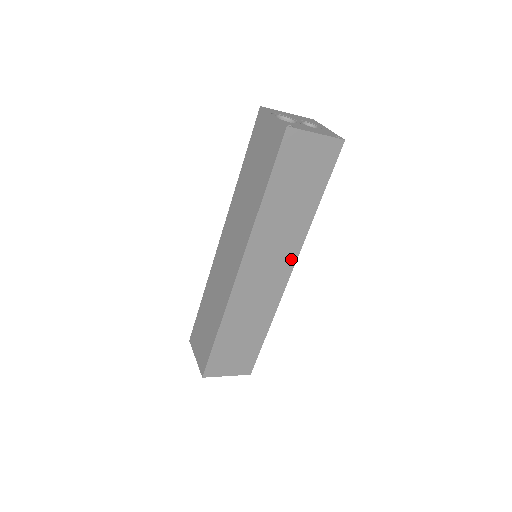
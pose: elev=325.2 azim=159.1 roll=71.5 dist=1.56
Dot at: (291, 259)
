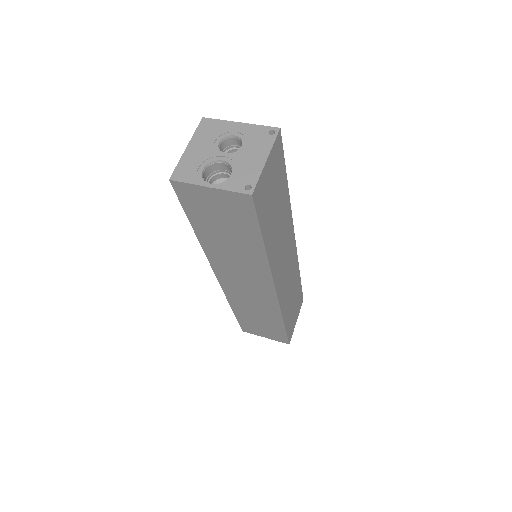
Dot at: (291, 234)
